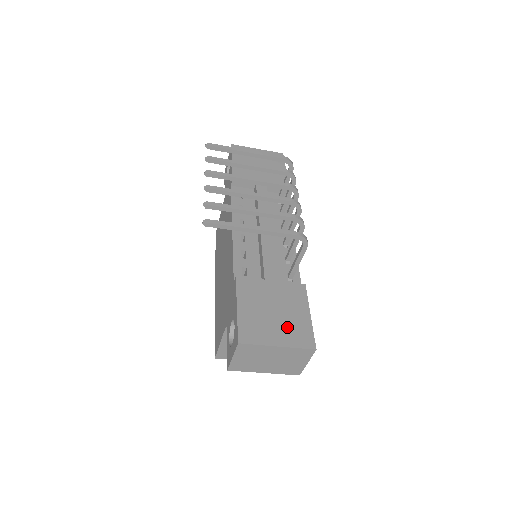
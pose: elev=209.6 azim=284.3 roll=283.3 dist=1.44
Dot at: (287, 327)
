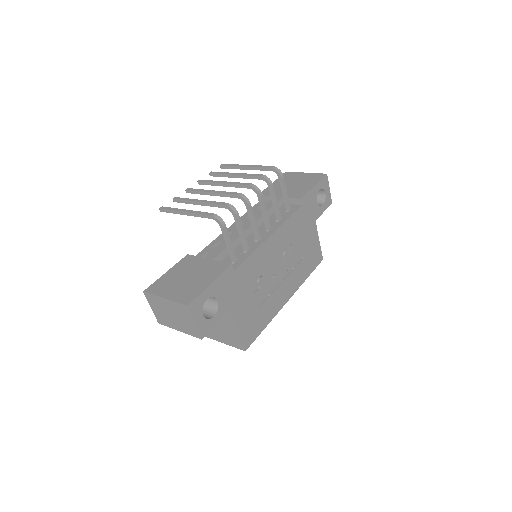
Dot at: (184, 288)
